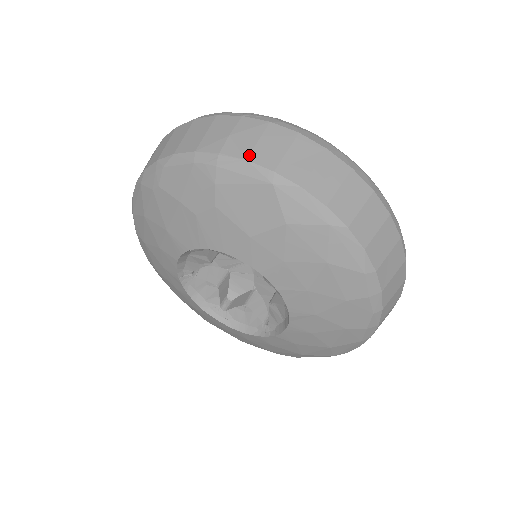
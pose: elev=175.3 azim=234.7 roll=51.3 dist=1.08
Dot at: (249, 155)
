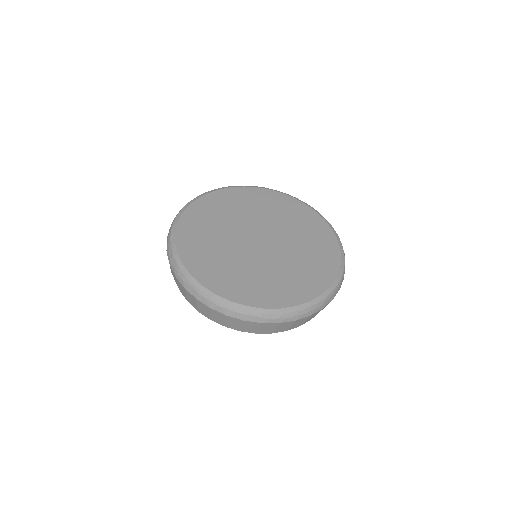
Dot at: (179, 289)
